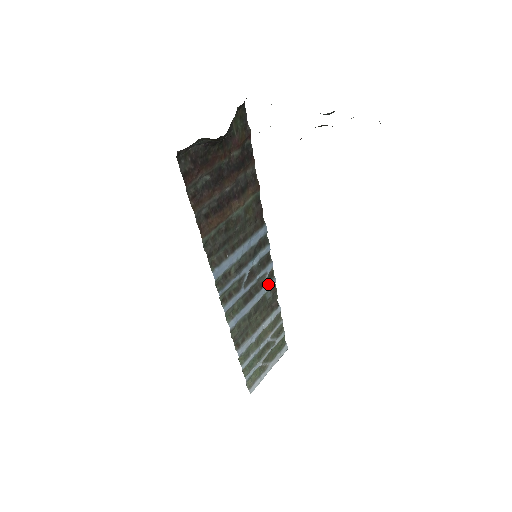
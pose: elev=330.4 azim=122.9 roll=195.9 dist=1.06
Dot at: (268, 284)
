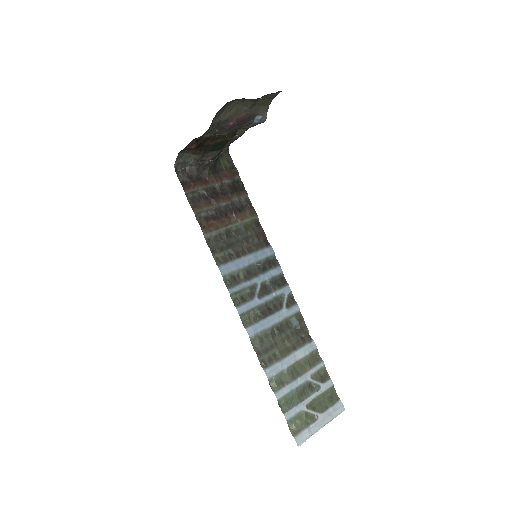
Dot at: (289, 307)
